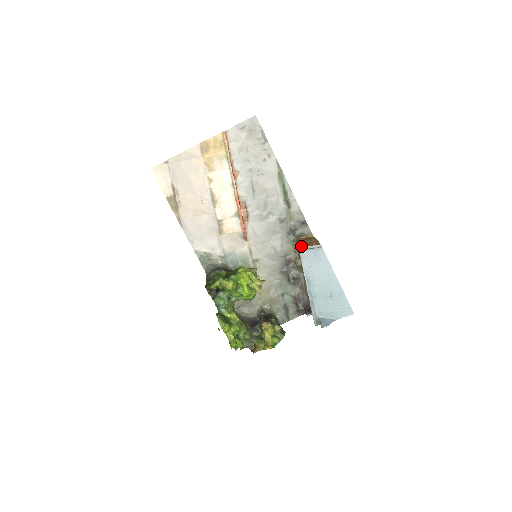
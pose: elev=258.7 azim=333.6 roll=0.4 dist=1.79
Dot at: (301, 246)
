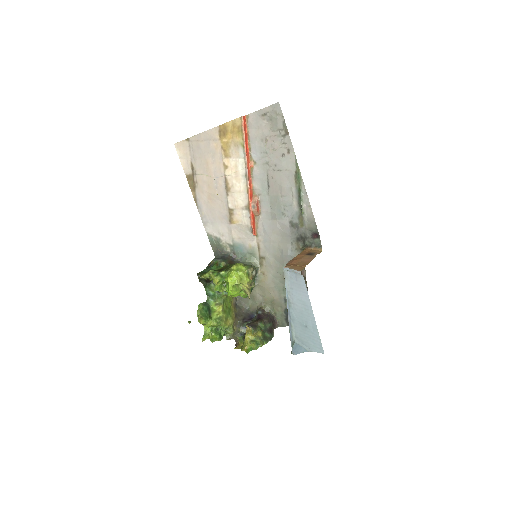
Dot at: (286, 265)
